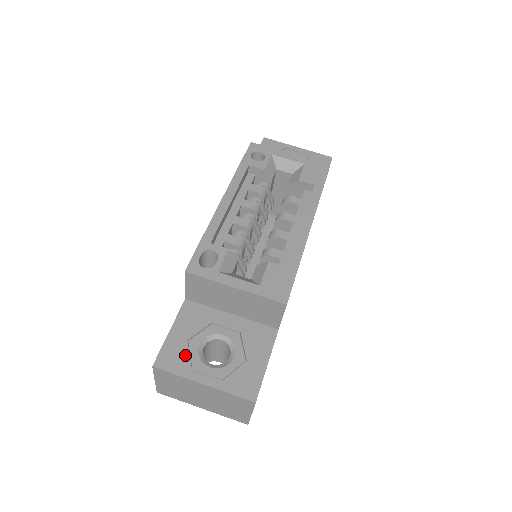
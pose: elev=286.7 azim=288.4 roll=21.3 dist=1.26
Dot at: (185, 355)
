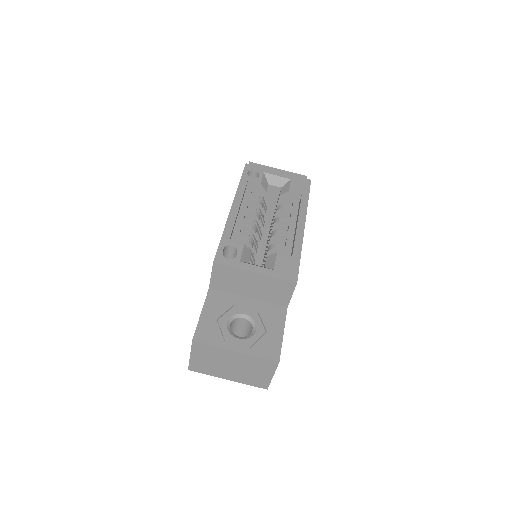
Dot at: (217, 330)
